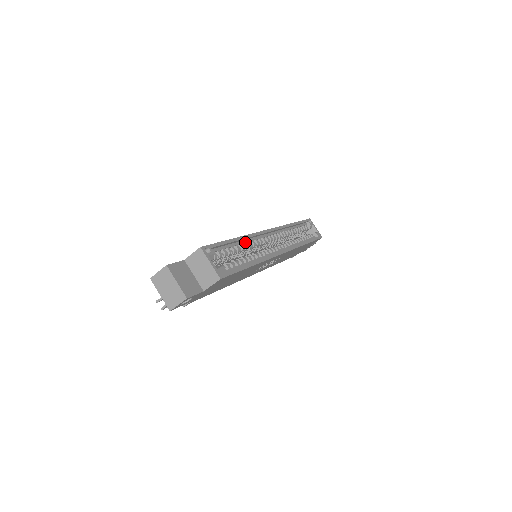
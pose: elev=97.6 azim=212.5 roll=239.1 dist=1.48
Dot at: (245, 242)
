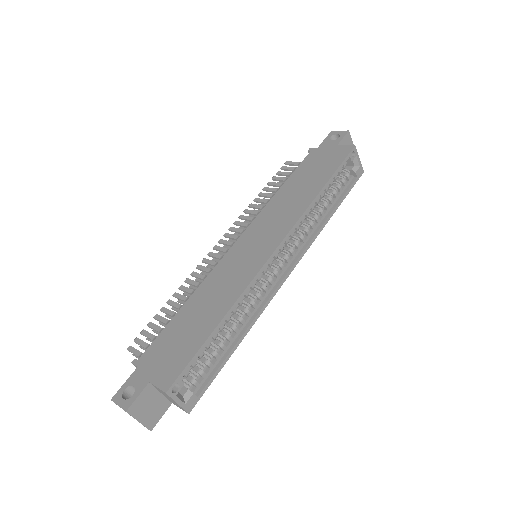
Dot at: (234, 307)
